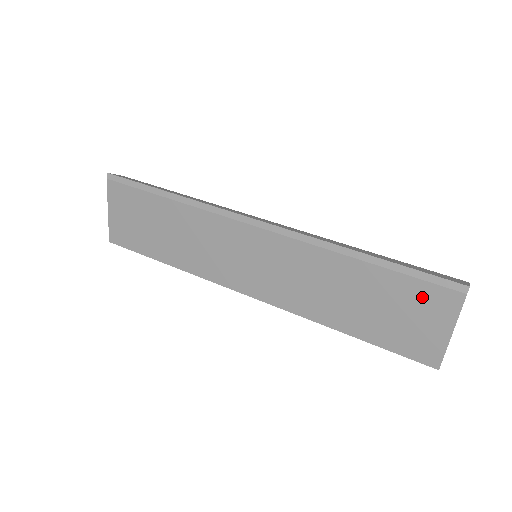
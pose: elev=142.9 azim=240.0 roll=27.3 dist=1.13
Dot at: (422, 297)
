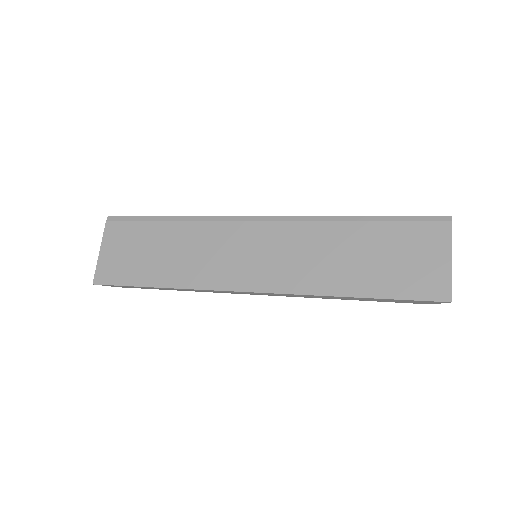
Dot at: (417, 236)
